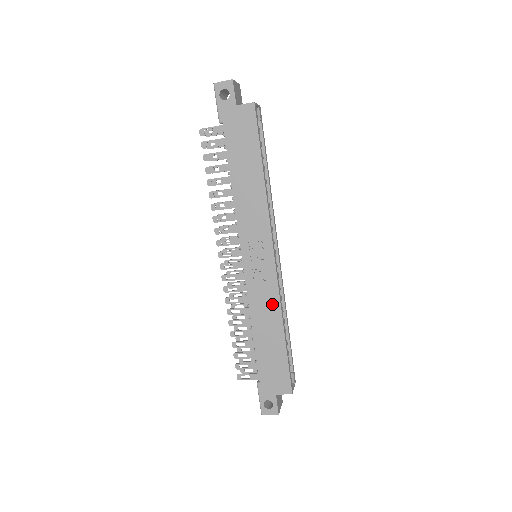
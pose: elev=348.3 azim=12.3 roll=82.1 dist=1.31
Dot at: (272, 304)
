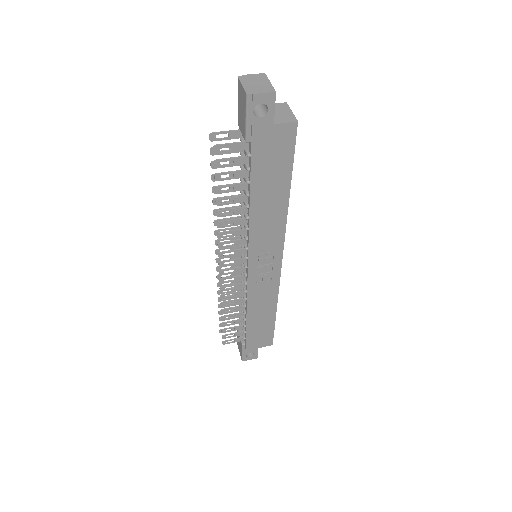
Dot at: (270, 295)
